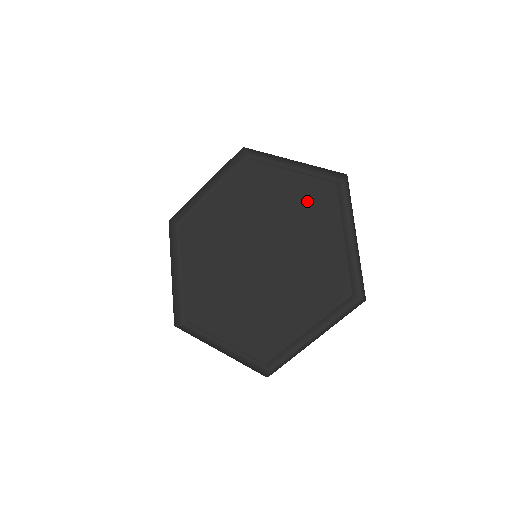
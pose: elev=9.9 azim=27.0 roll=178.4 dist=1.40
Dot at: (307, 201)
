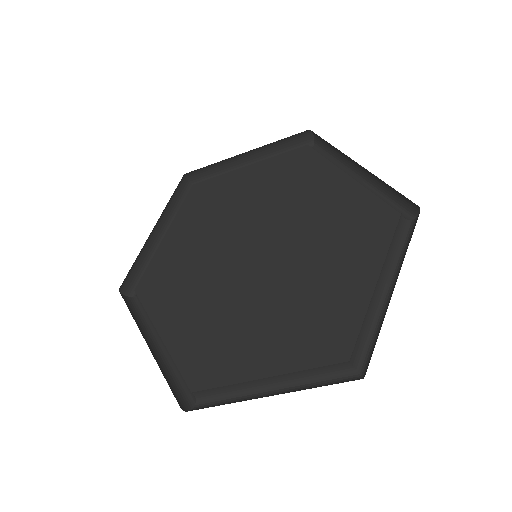
Dot at: (353, 219)
